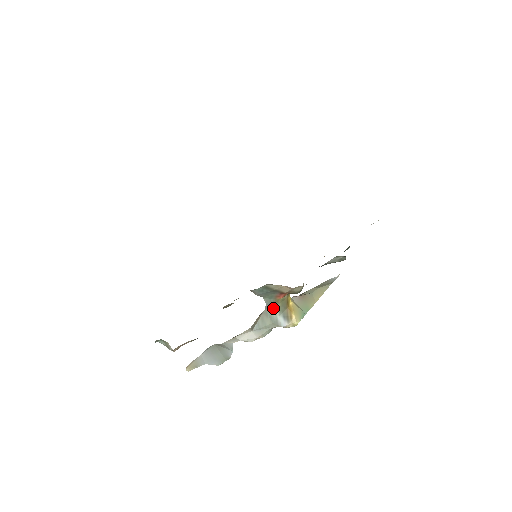
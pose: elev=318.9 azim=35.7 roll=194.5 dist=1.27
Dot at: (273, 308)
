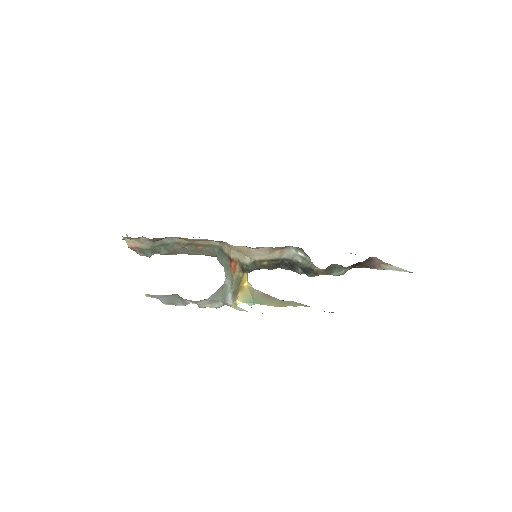
Dot at: (230, 285)
